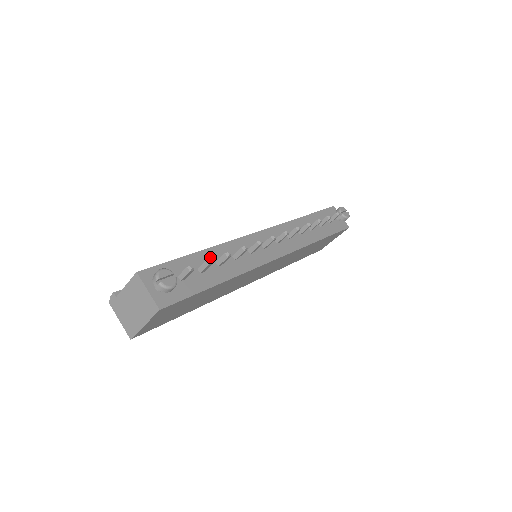
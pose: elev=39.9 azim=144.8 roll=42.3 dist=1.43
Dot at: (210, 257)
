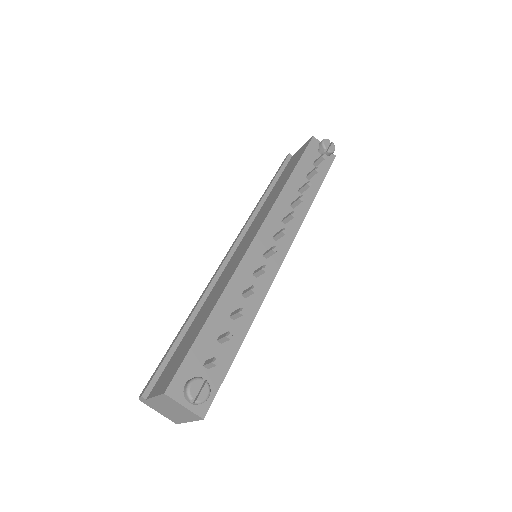
Dot at: (222, 315)
